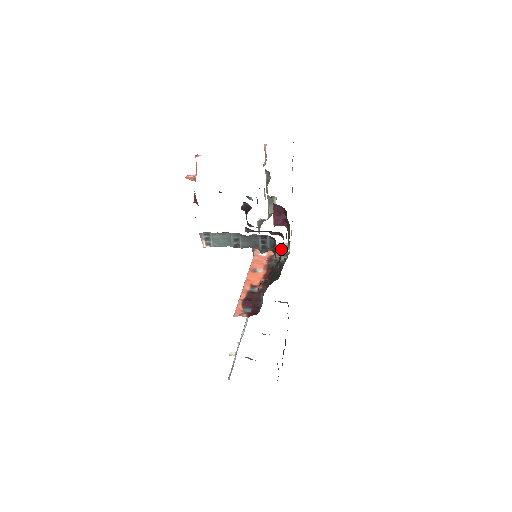
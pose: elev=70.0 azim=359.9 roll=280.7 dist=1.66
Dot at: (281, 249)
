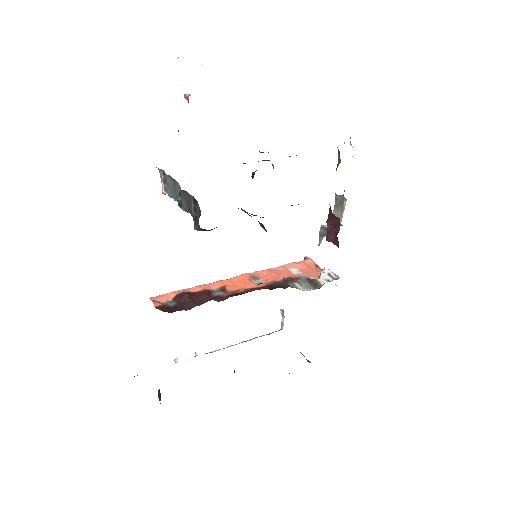
Dot at: (319, 277)
